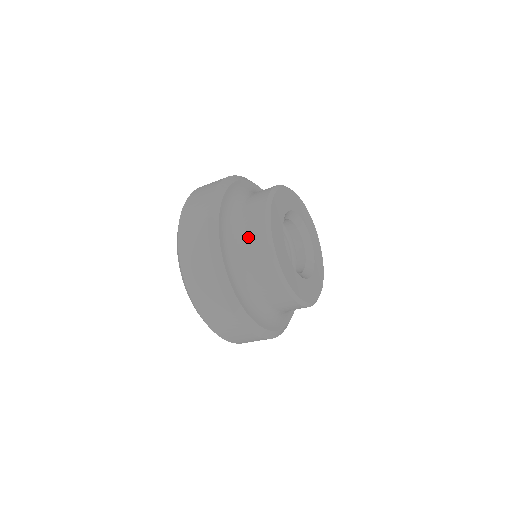
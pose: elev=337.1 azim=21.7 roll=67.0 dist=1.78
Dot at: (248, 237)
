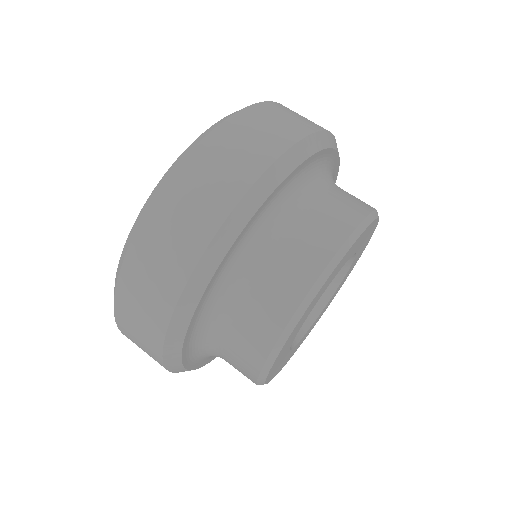
Dot at: (242, 327)
